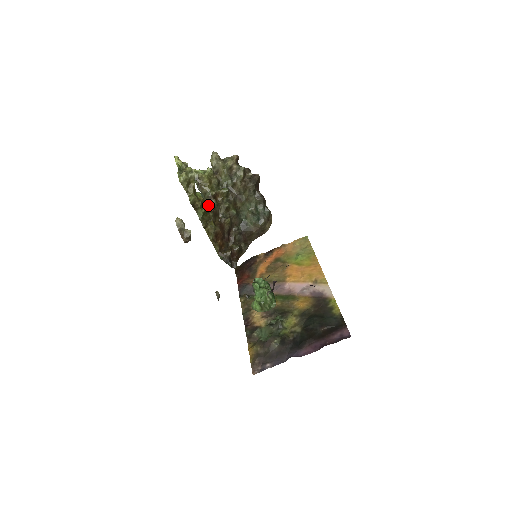
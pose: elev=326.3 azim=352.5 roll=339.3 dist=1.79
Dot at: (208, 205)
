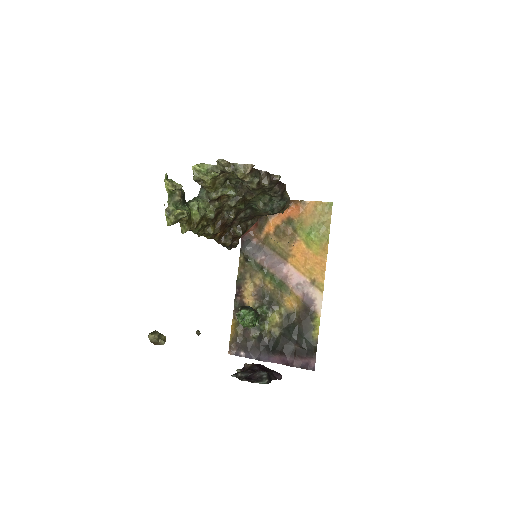
Dot at: (207, 214)
